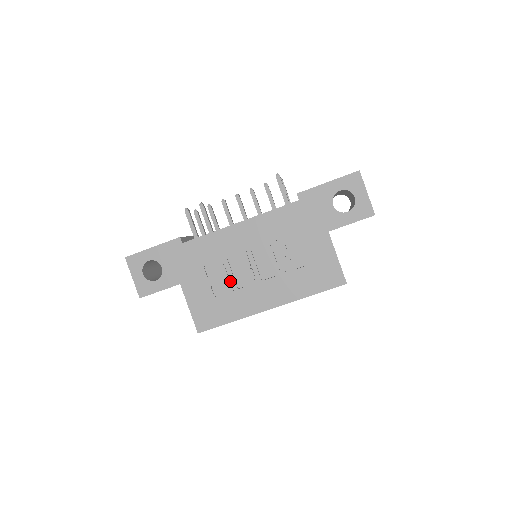
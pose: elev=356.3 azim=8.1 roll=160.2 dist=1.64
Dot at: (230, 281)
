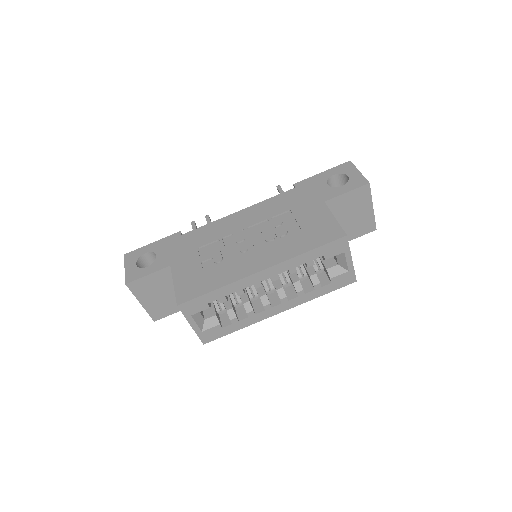
Dot at: (222, 256)
